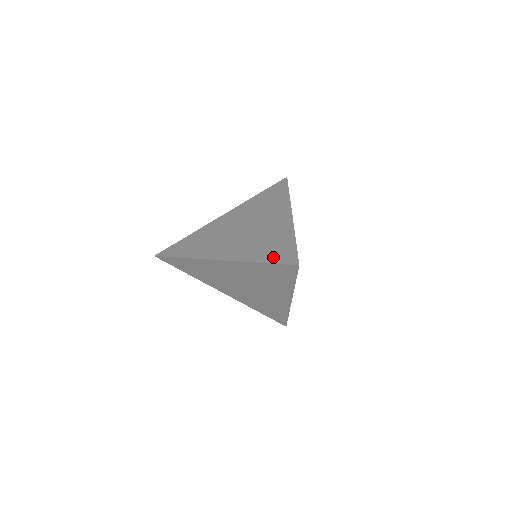
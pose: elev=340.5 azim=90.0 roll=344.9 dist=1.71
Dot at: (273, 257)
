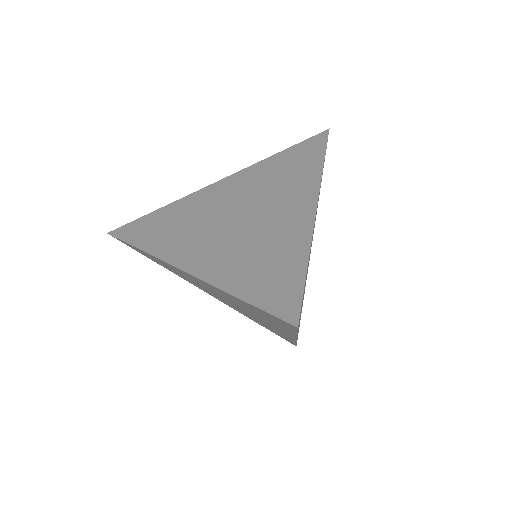
Dot at: (261, 292)
